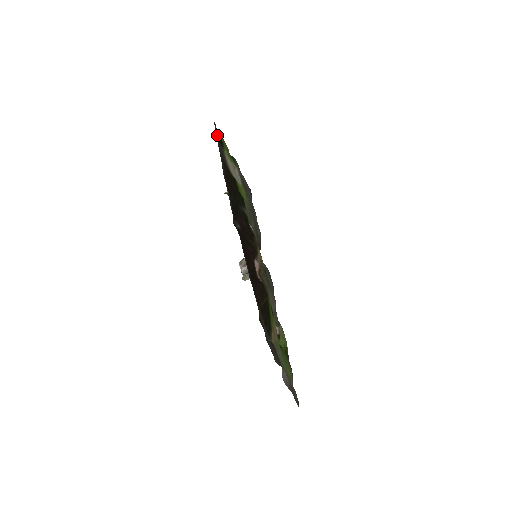
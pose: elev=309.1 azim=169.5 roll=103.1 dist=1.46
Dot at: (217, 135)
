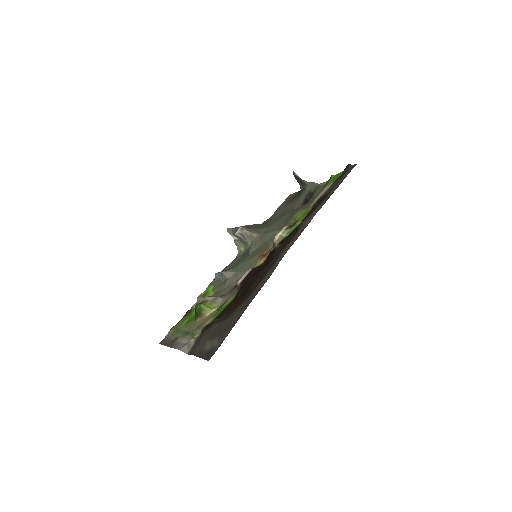
Dot at: (346, 173)
